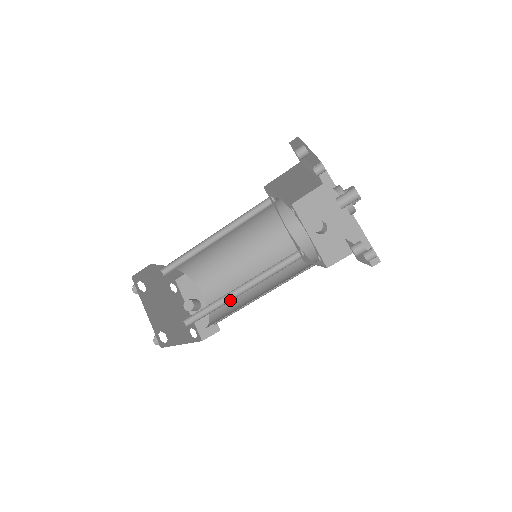
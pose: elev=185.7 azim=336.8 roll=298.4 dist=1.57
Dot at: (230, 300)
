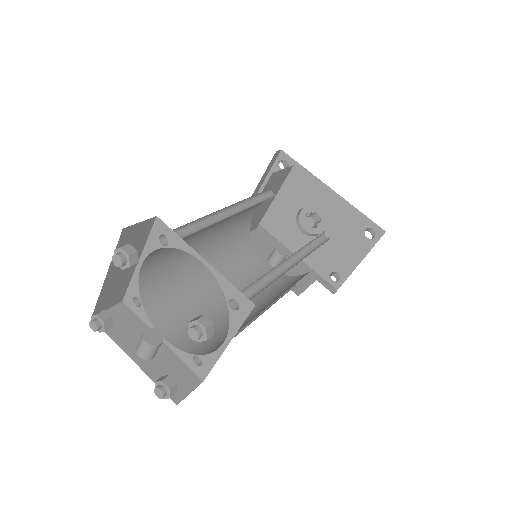
Dot at: (281, 274)
